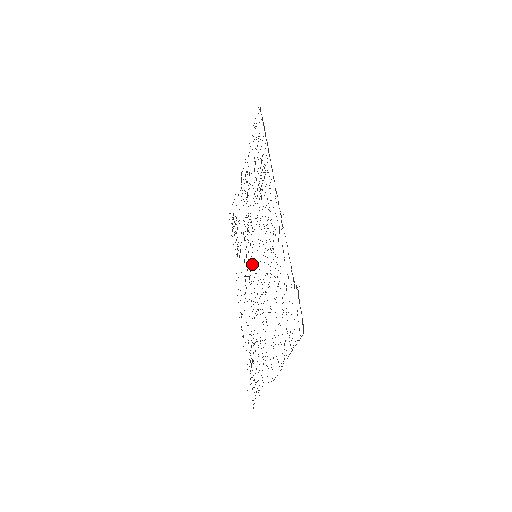
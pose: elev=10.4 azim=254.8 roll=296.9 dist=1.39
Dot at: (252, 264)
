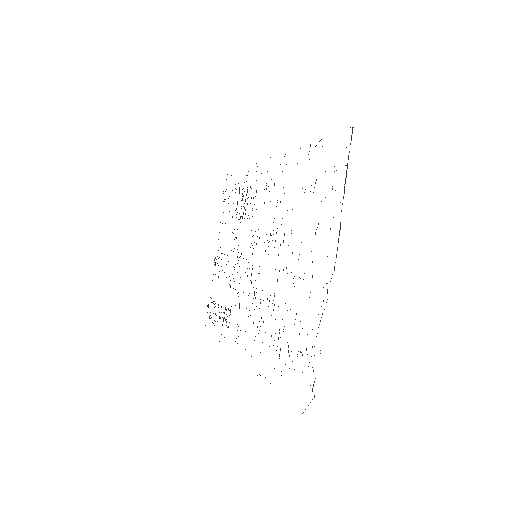
Dot at: occluded
